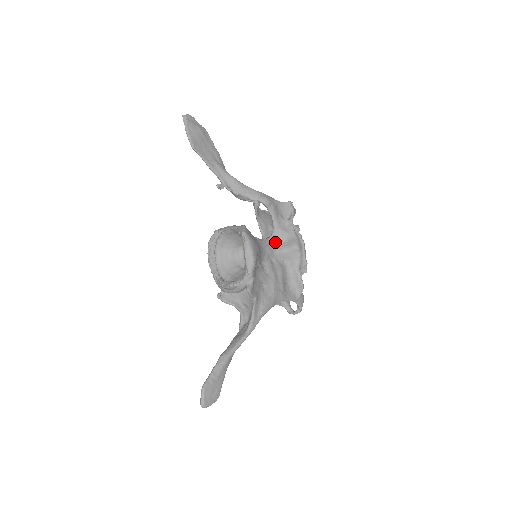
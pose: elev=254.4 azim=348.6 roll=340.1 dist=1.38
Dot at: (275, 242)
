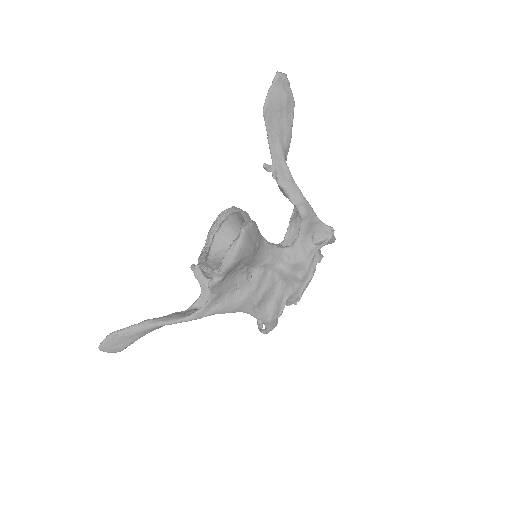
Dot at: (285, 256)
